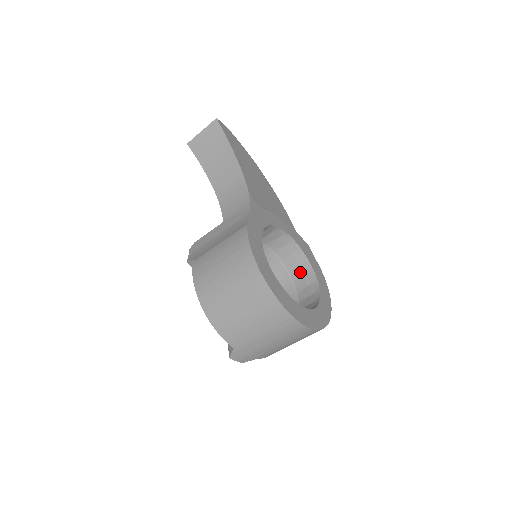
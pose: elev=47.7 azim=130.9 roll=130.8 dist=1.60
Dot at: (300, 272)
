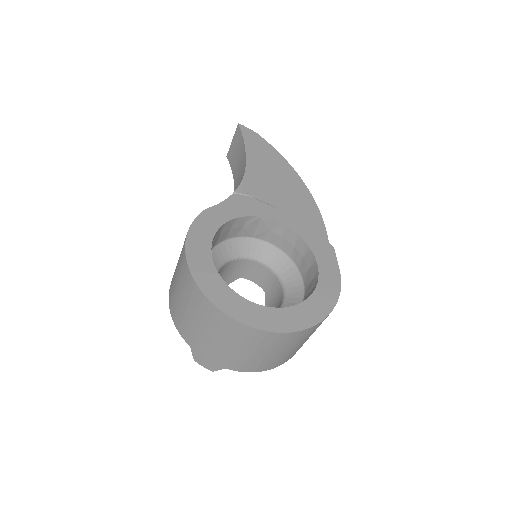
Dot at: (310, 277)
